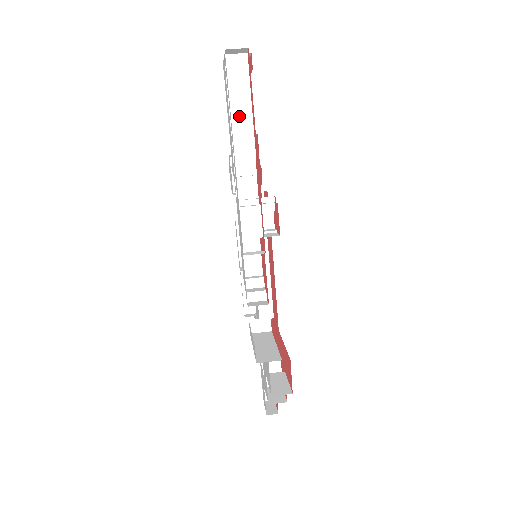
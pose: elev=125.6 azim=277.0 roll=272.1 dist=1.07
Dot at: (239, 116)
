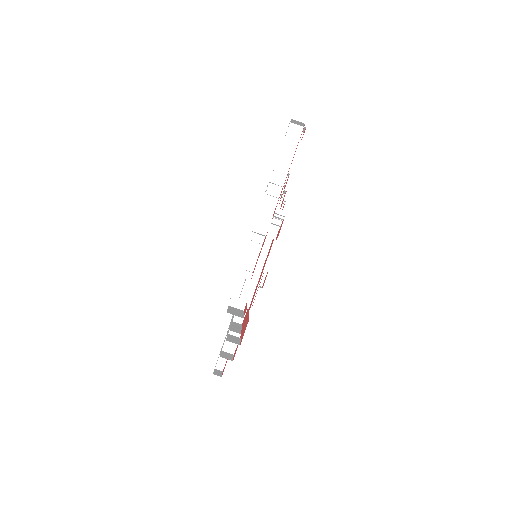
Dot at: (283, 159)
